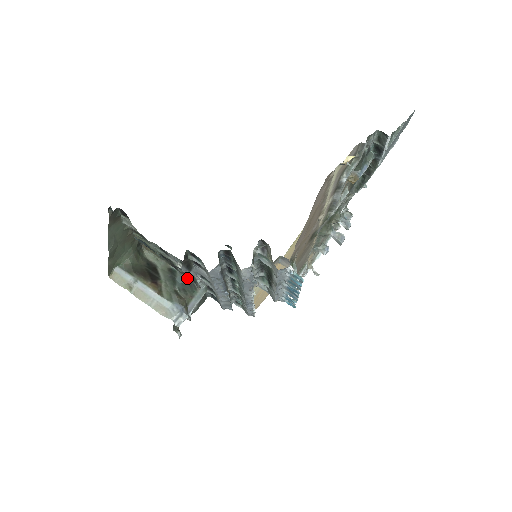
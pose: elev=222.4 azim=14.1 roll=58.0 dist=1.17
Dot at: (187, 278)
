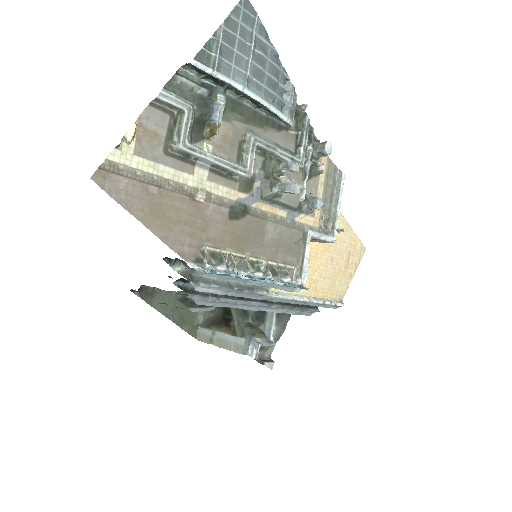
Dot at: occluded
